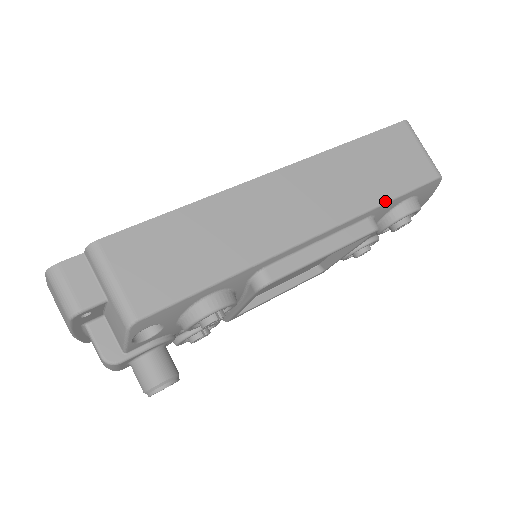
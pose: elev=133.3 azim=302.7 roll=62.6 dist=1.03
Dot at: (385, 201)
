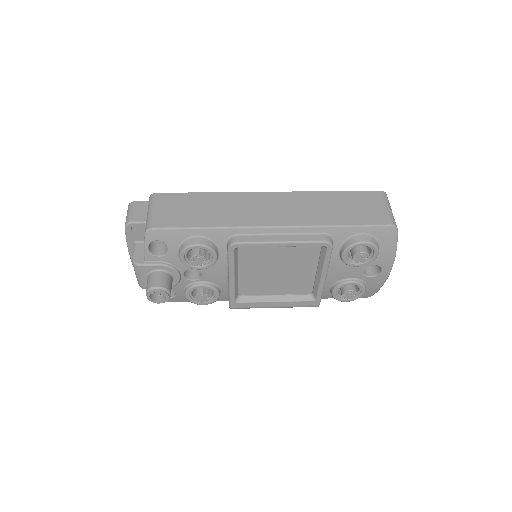
Dot at: (338, 225)
